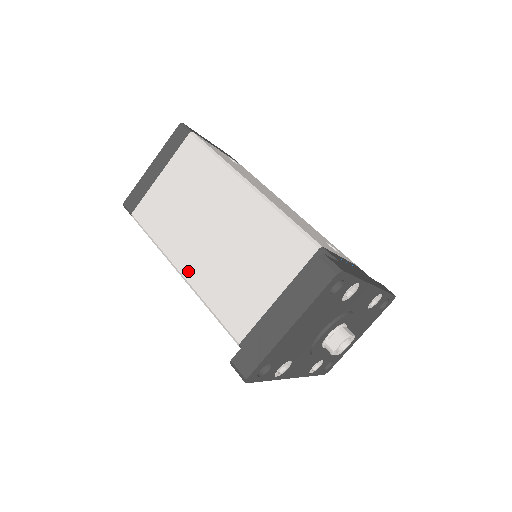
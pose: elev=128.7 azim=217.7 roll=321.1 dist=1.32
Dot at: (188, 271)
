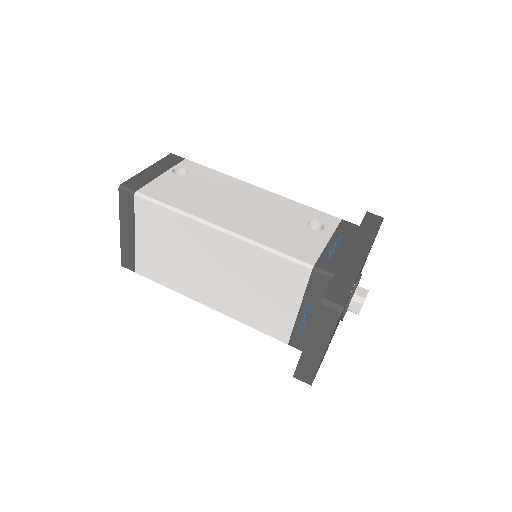
Dot at: (215, 305)
